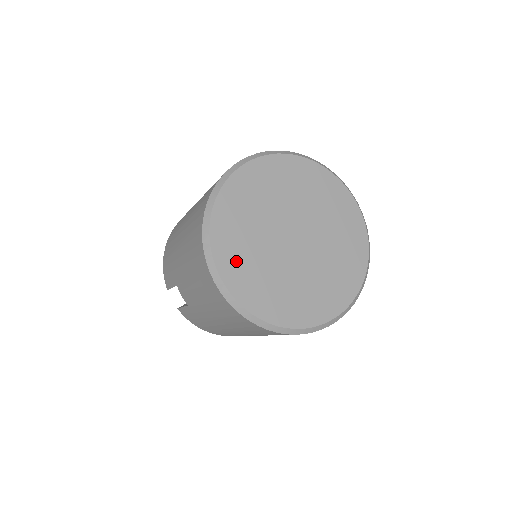
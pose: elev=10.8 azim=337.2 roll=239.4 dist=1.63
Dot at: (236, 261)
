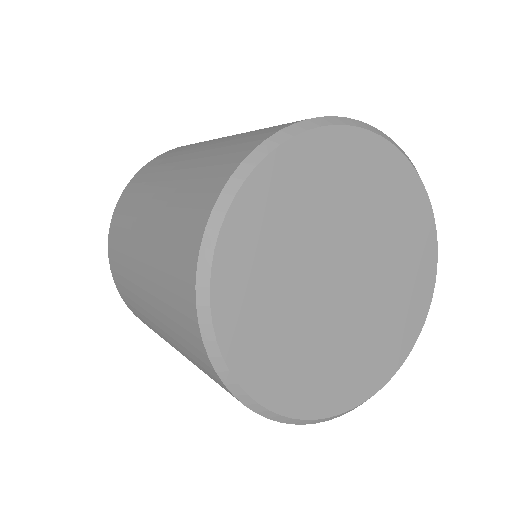
Dot at: (326, 386)
